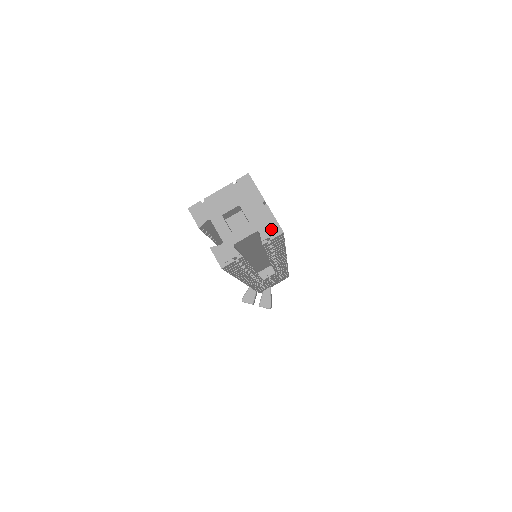
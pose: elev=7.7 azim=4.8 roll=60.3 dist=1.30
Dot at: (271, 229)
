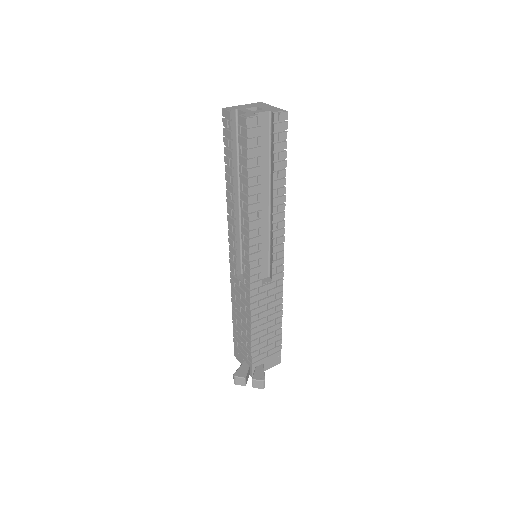
Dot at: (279, 110)
